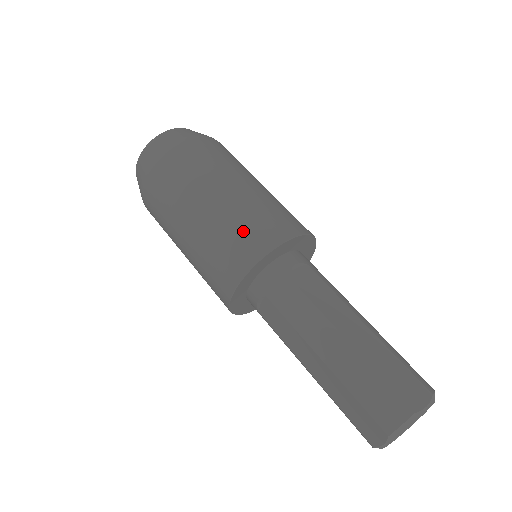
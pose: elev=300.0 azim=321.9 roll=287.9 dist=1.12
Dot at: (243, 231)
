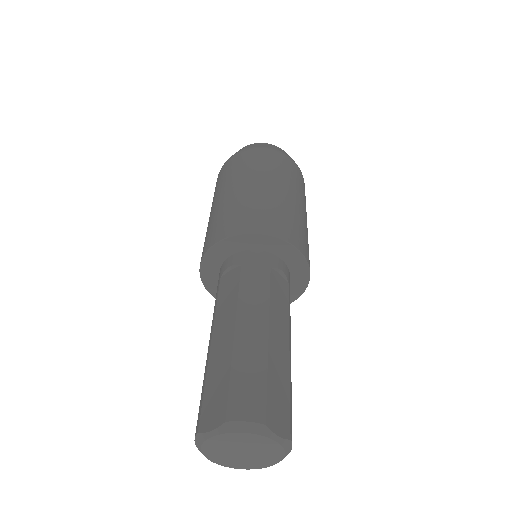
Dot at: (274, 214)
